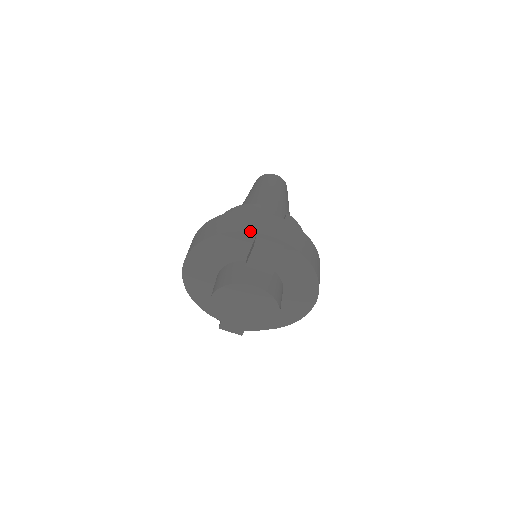
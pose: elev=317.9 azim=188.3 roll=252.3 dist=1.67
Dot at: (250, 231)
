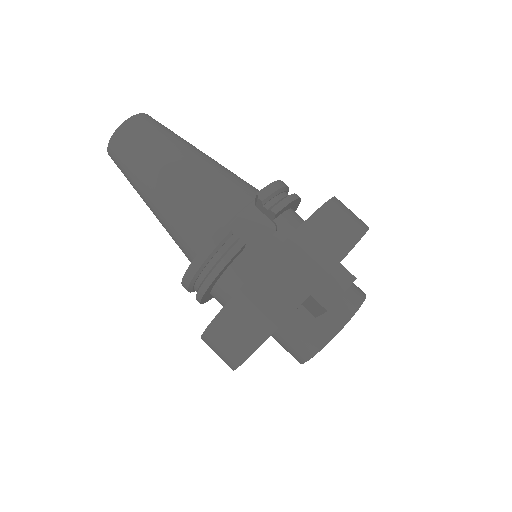
Dot at: (302, 301)
